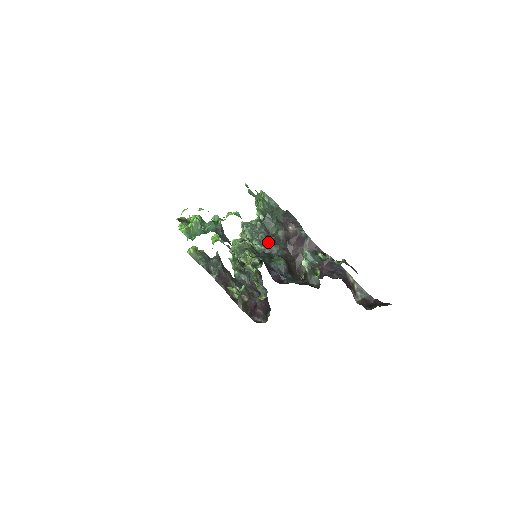
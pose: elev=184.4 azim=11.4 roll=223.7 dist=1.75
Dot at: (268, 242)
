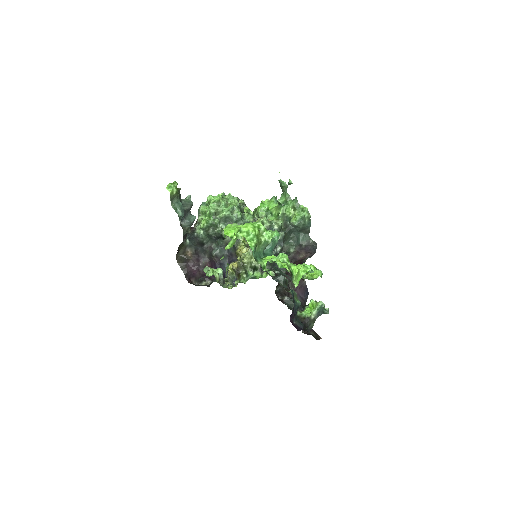
Dot at: occluded
